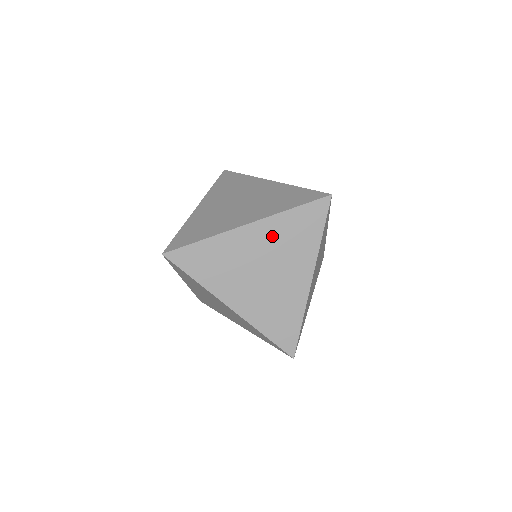
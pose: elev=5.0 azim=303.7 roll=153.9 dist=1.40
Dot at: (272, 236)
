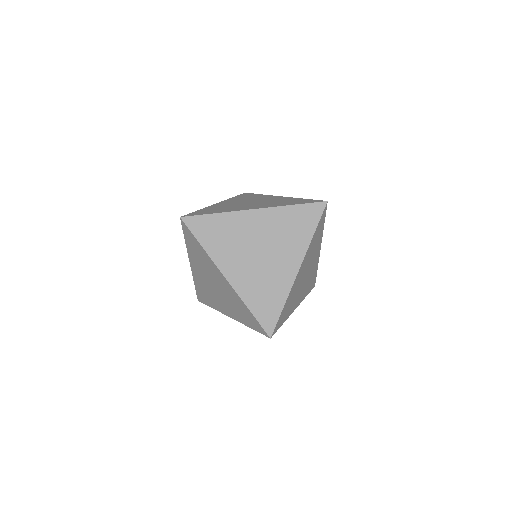
Dot at: (273, 223)
